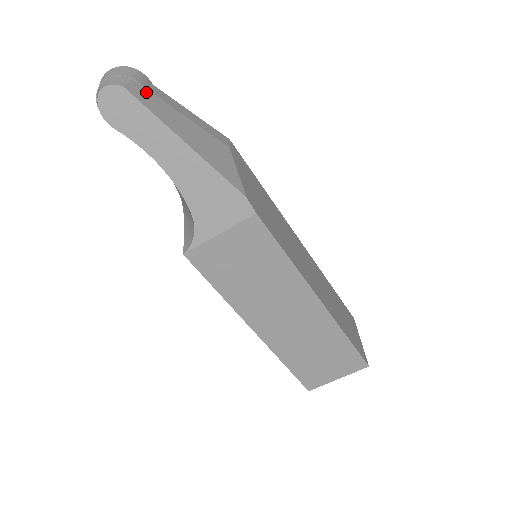
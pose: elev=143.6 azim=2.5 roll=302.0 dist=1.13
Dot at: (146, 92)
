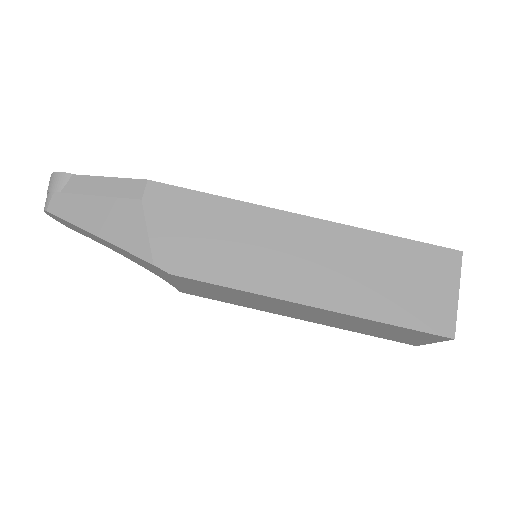
Dot at: (63, 198)
